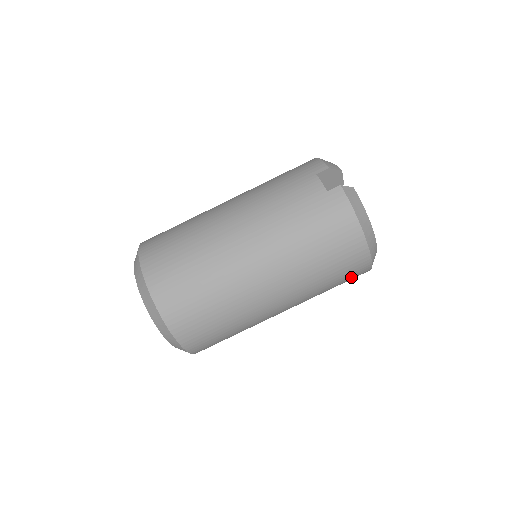
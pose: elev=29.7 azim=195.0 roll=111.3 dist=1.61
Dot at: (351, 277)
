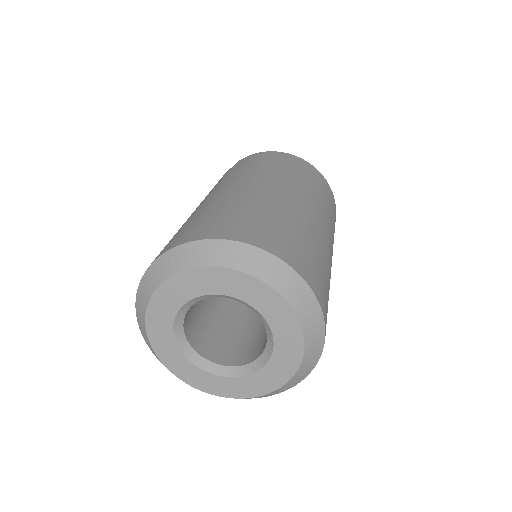
Dot at: (326, 190)
